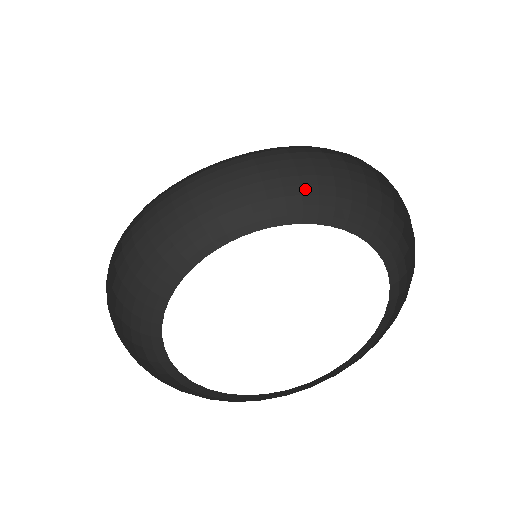
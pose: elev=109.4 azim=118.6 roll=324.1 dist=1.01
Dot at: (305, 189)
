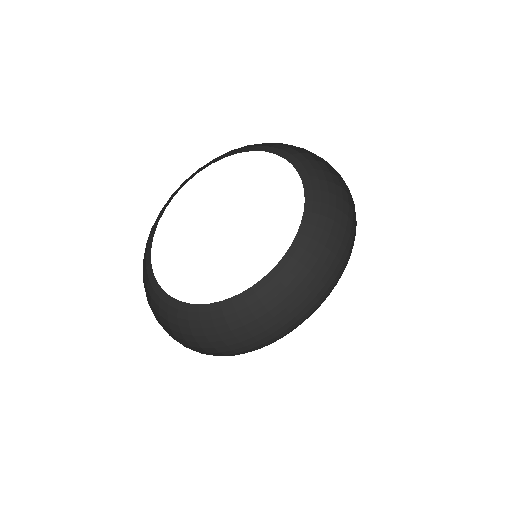
Dot at: (324, 280)
